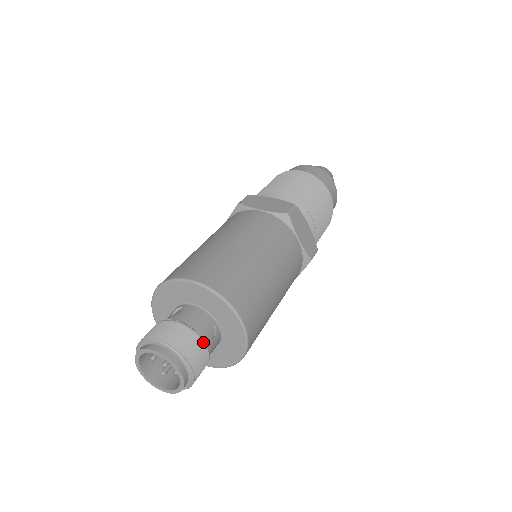
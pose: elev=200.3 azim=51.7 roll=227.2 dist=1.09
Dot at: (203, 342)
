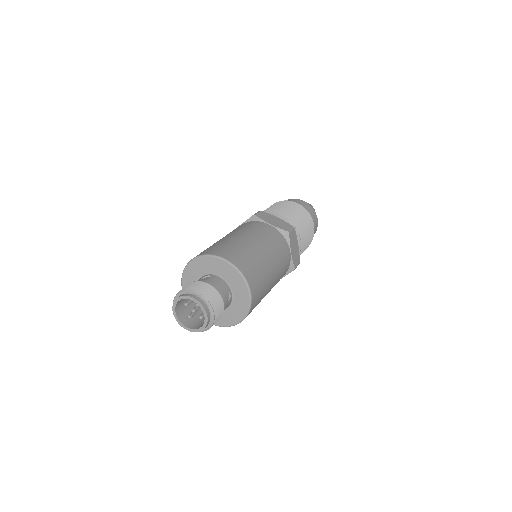
Dot at: (223, 302)
